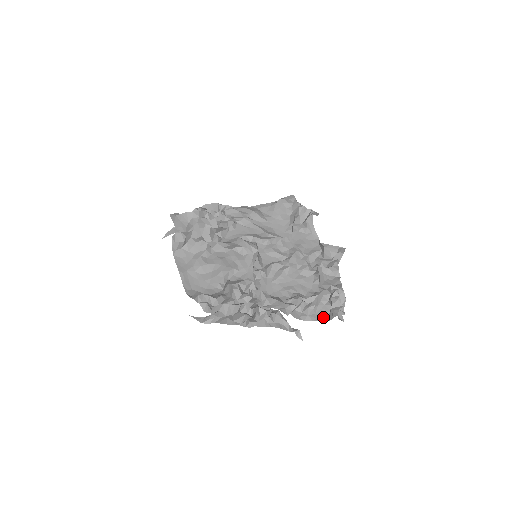
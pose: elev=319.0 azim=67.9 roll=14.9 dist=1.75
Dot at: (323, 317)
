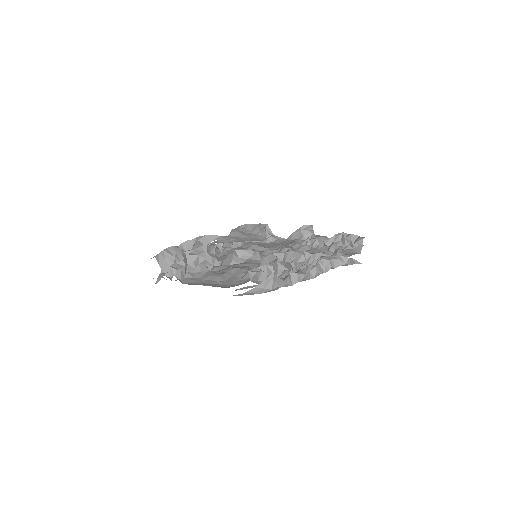
Dot at: (354, 253)
